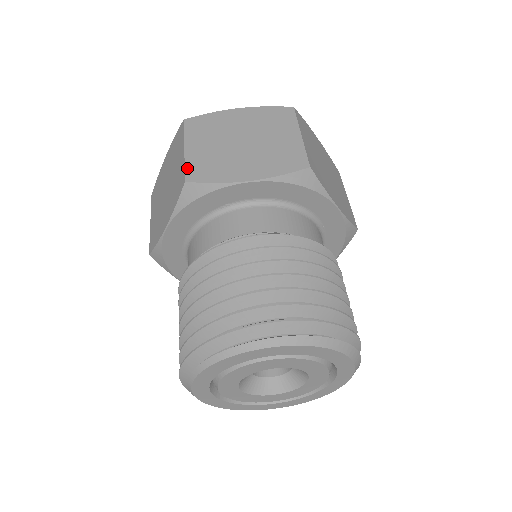
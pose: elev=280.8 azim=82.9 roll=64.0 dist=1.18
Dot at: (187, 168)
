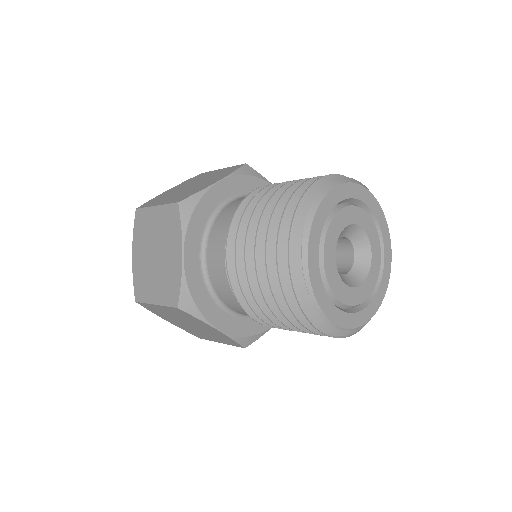
Dot at: (170, 203)
